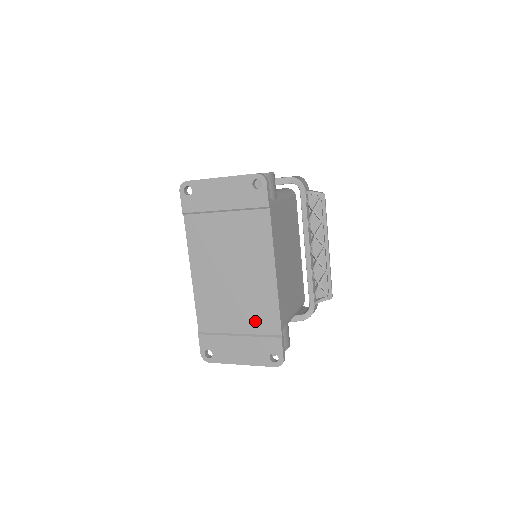
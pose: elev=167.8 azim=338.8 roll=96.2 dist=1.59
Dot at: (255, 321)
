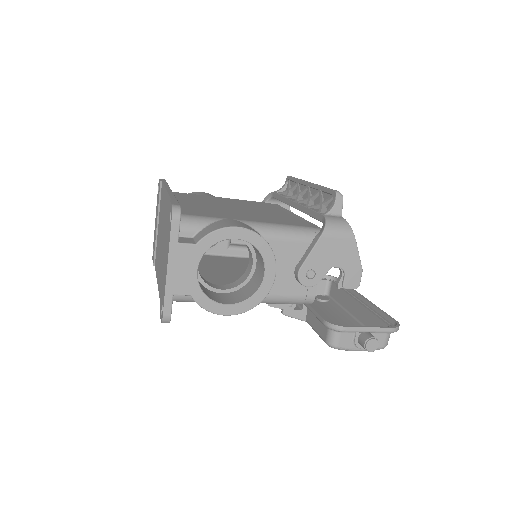
Dot at: occluded
